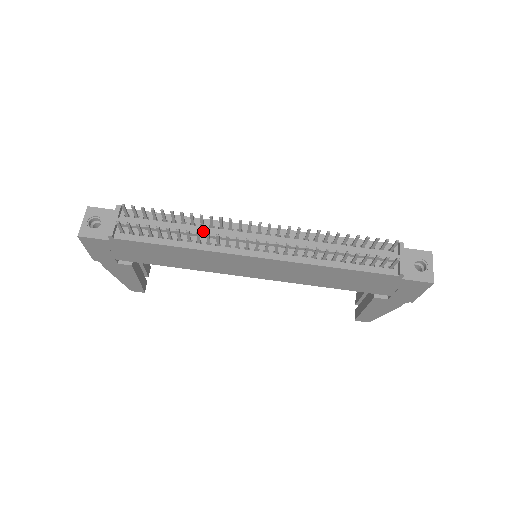
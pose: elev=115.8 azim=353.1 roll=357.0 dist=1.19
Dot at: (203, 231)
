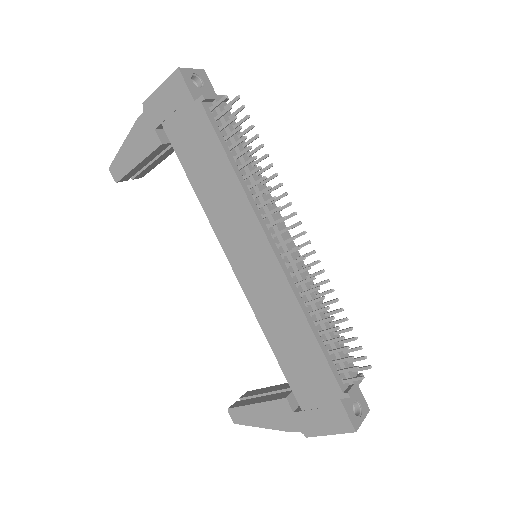
Dot at: (260, 186)
